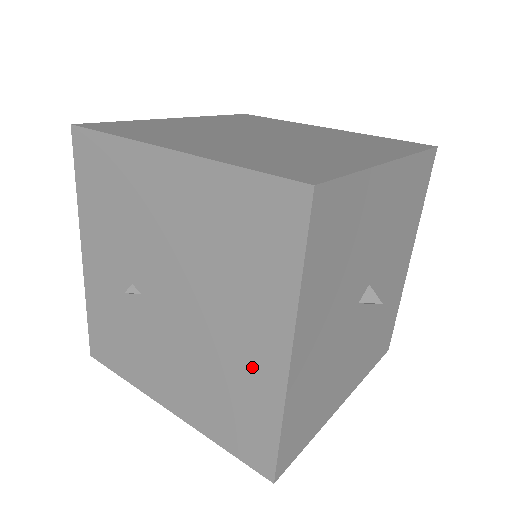
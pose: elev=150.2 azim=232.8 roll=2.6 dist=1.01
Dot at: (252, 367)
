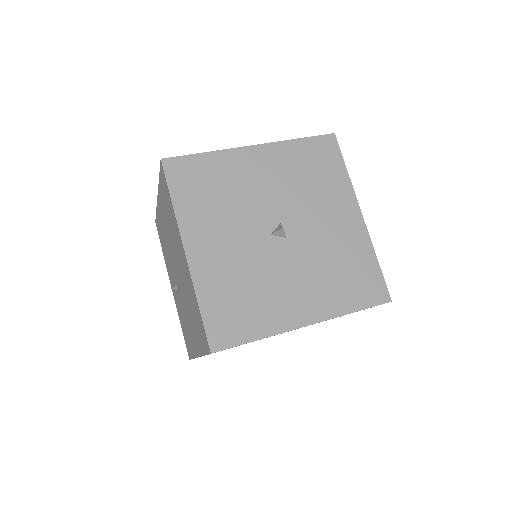
Dot at: (187, 277)
